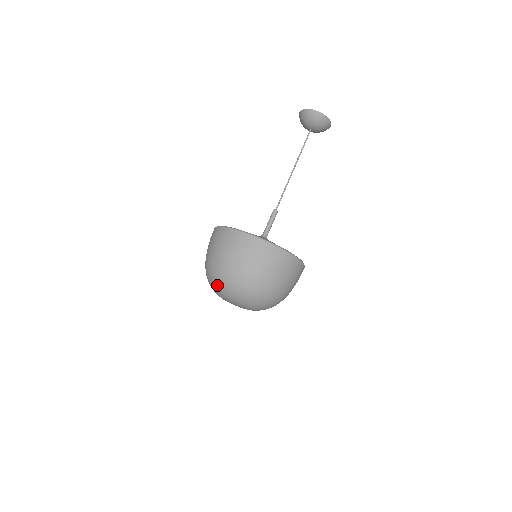
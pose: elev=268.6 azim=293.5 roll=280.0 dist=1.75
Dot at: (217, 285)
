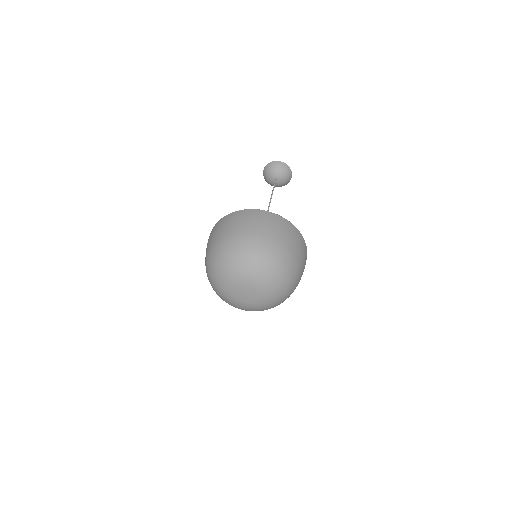
Dot at: (233, 261)
